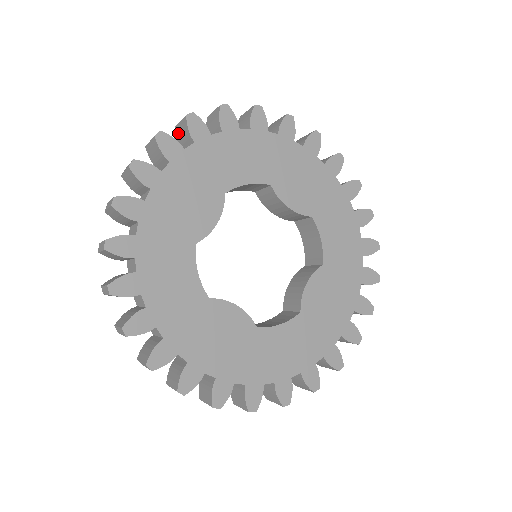
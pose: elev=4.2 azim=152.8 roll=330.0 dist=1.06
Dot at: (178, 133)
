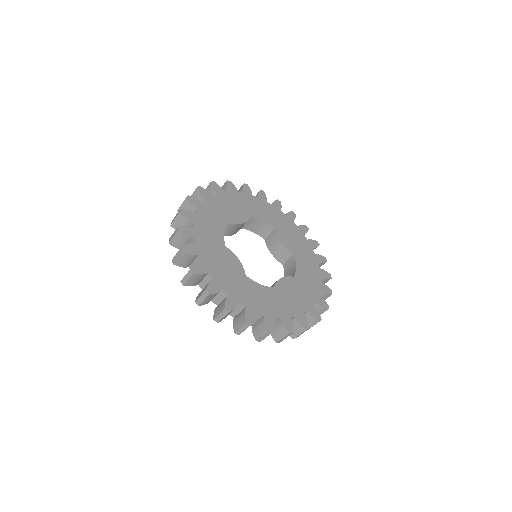
Dot at: occluded
